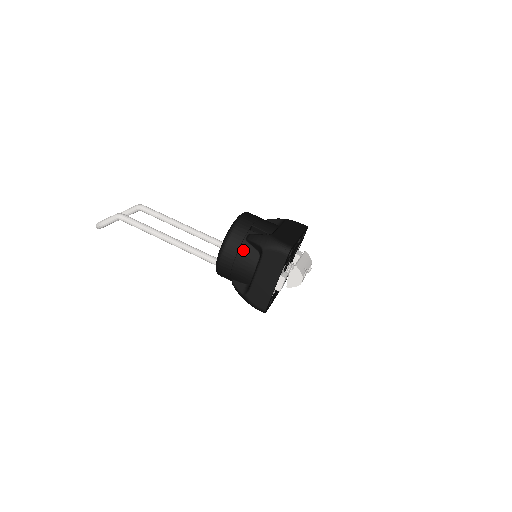
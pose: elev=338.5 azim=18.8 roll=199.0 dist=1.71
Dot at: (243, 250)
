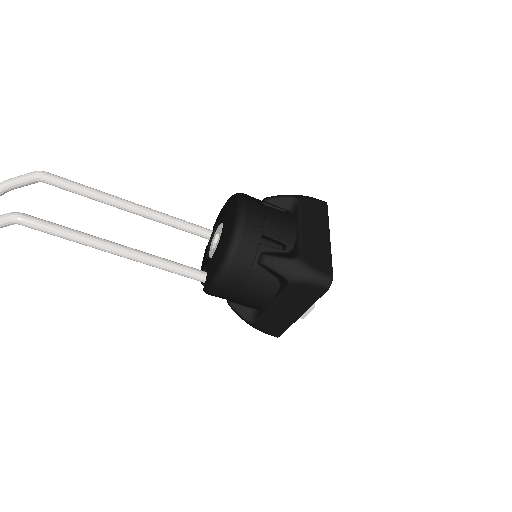
Dot at: (254, 278)
